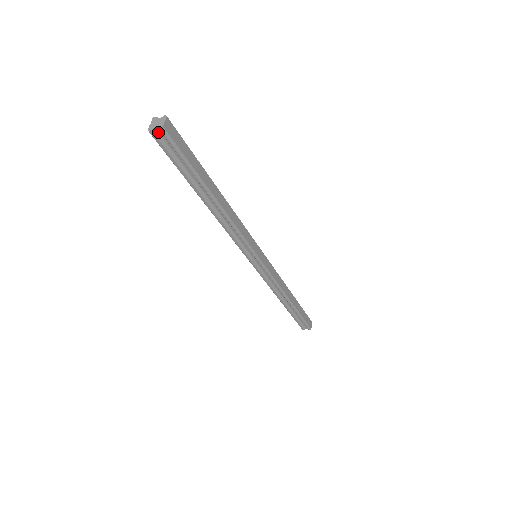
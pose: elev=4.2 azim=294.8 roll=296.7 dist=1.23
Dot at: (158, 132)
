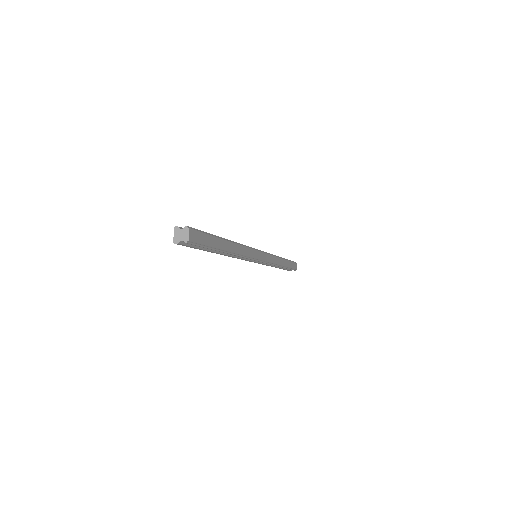
Dot at: (183, 241)
